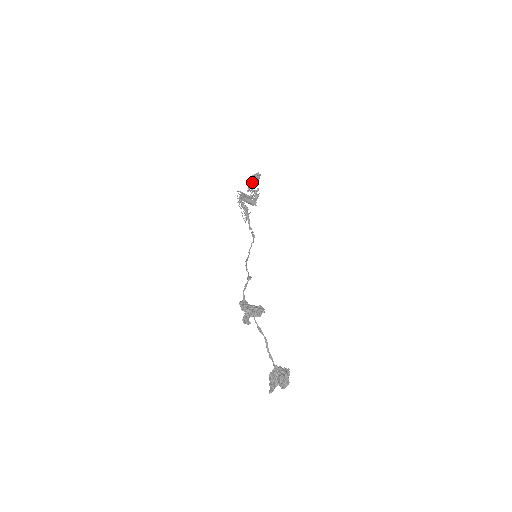
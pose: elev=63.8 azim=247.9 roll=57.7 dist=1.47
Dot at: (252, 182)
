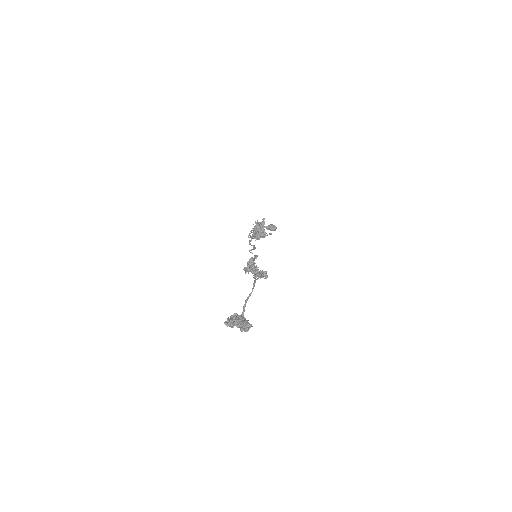
Dot at: (271, 226)
